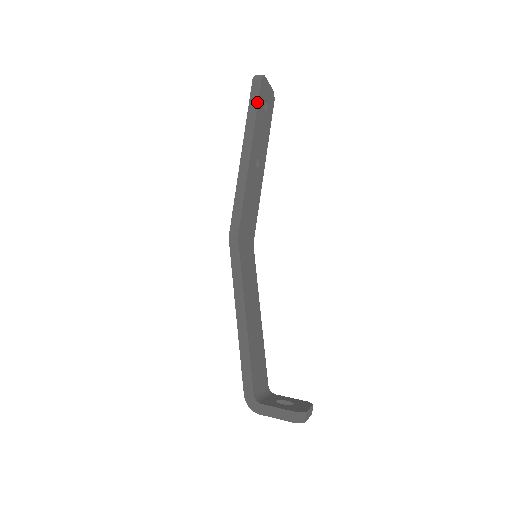
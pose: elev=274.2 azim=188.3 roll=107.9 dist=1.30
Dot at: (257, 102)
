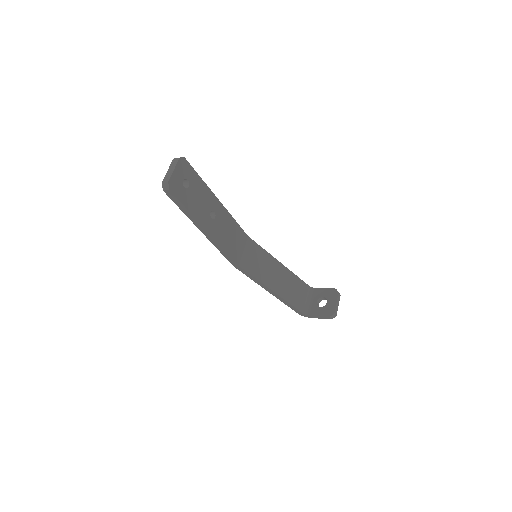
Dot at: (182, 204)
